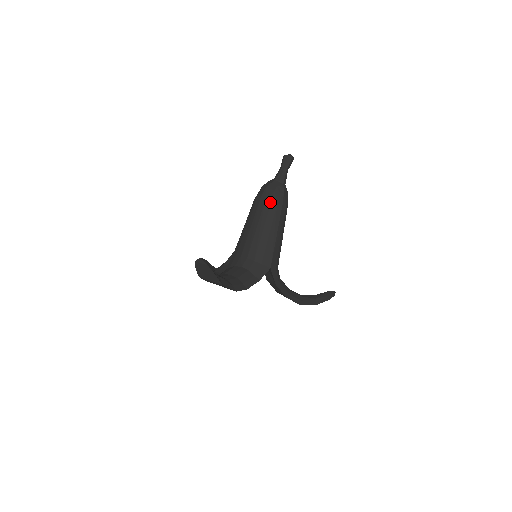
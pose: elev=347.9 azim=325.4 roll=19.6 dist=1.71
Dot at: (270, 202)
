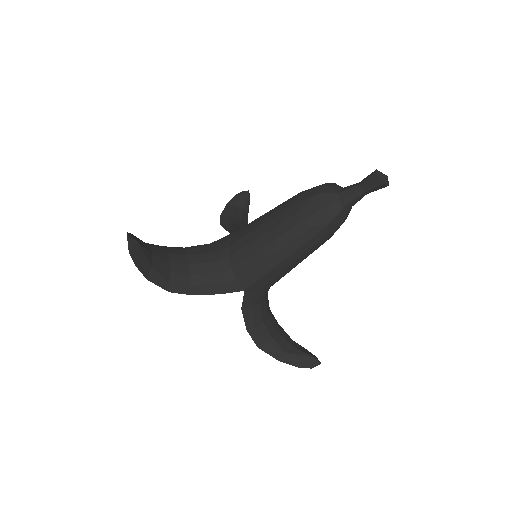
Dot at: (302, 219)
